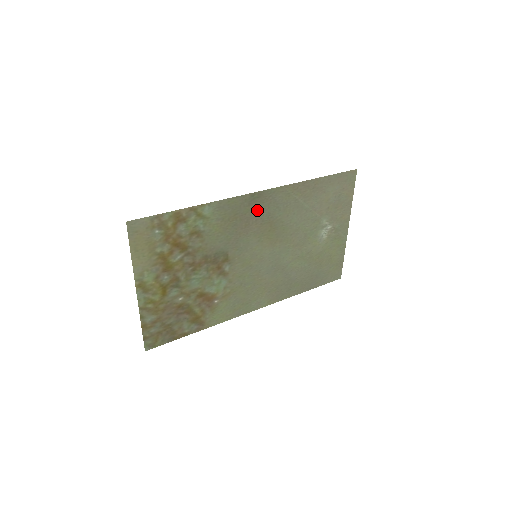
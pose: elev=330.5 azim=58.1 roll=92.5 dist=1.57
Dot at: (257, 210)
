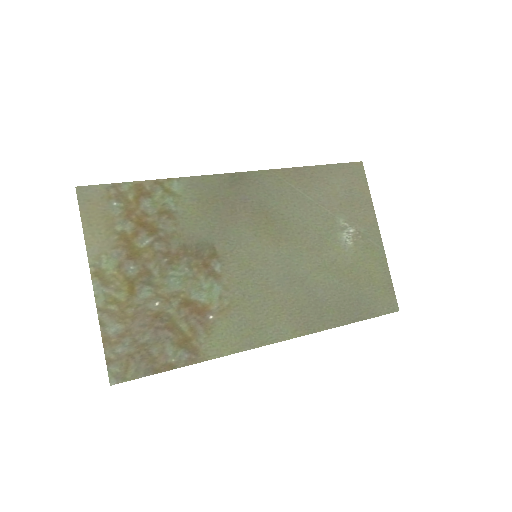
Dot at: (243, 195)
